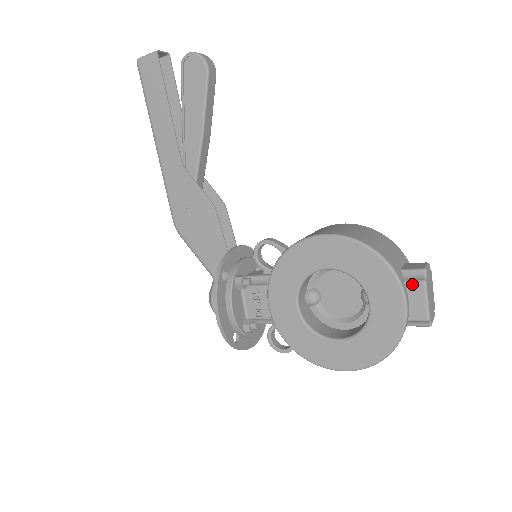
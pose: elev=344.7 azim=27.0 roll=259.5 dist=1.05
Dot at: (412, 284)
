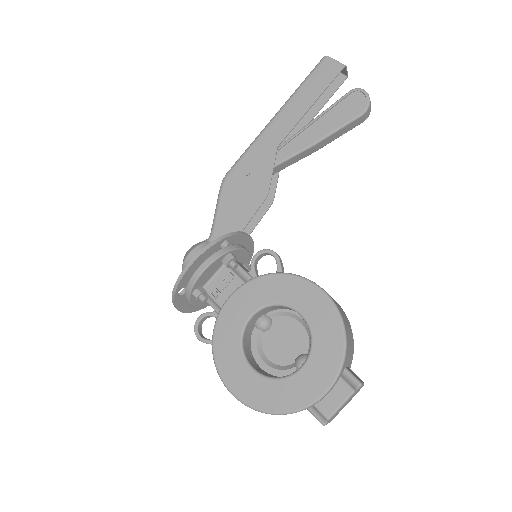
Dot at: (344, 384)
